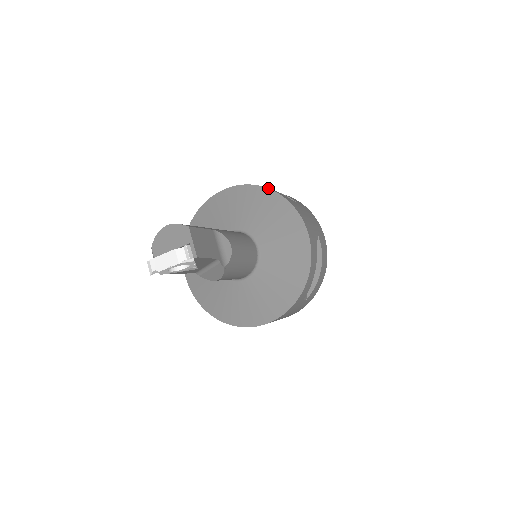
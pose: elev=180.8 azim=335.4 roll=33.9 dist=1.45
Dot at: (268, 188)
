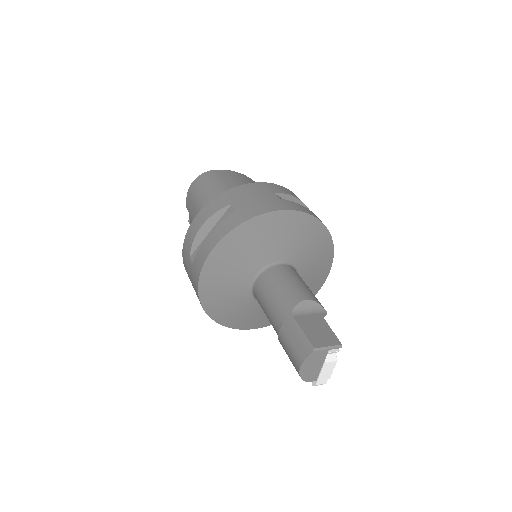
Dot at: (226, 235)
